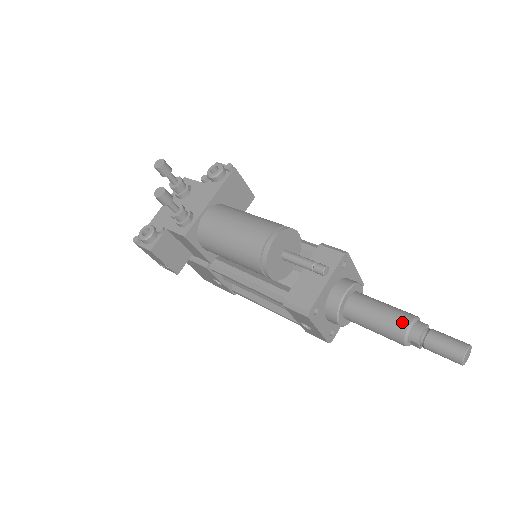
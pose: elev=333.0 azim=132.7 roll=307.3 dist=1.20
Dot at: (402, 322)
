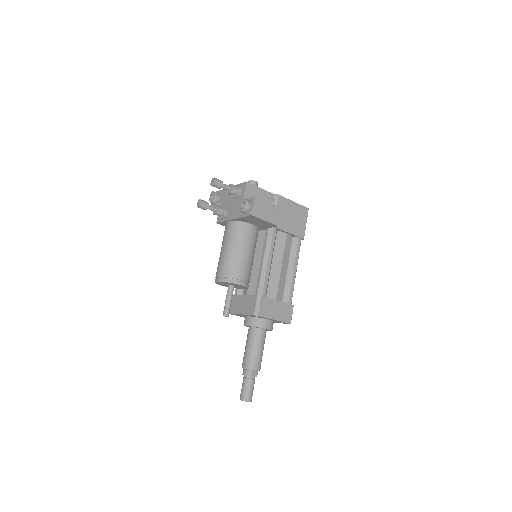
Dot at: (244, 363)
